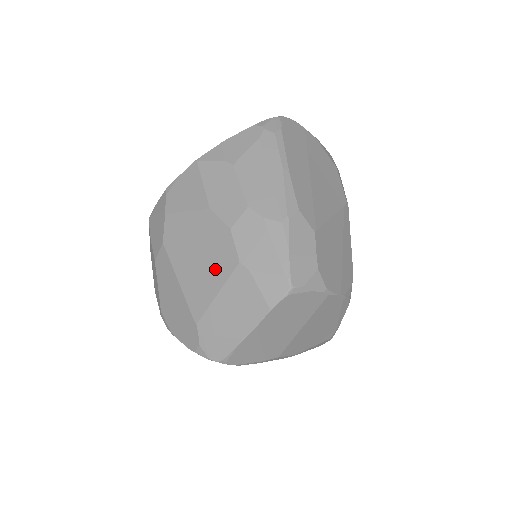
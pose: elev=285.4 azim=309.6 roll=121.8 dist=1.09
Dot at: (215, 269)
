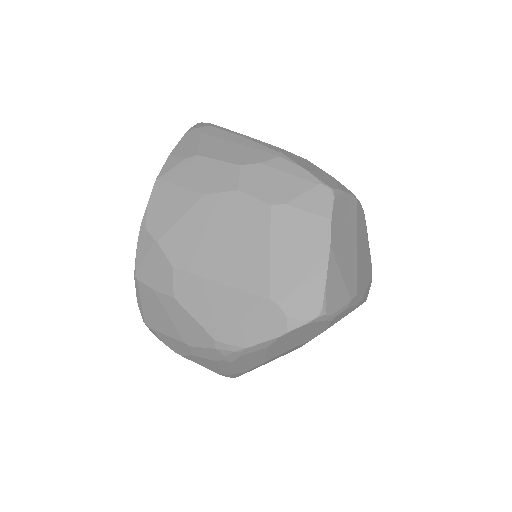
Dot at: (250, 234)
